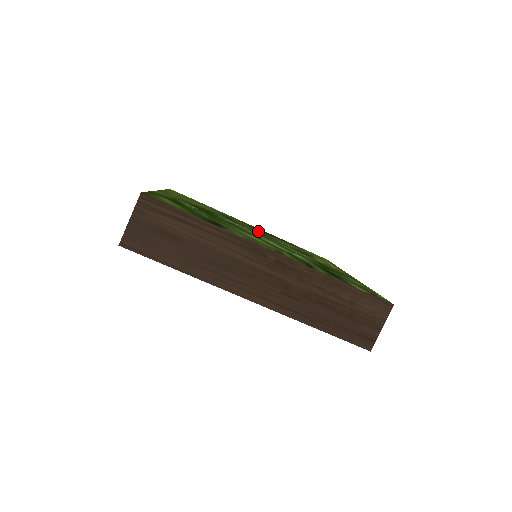
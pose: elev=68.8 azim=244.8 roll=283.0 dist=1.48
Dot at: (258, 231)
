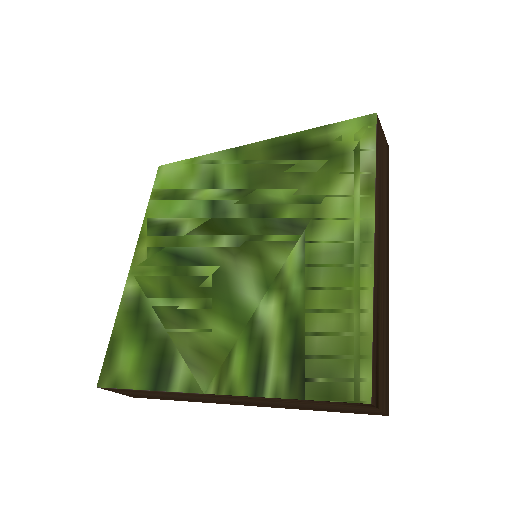
Dot at: (248, 196)
